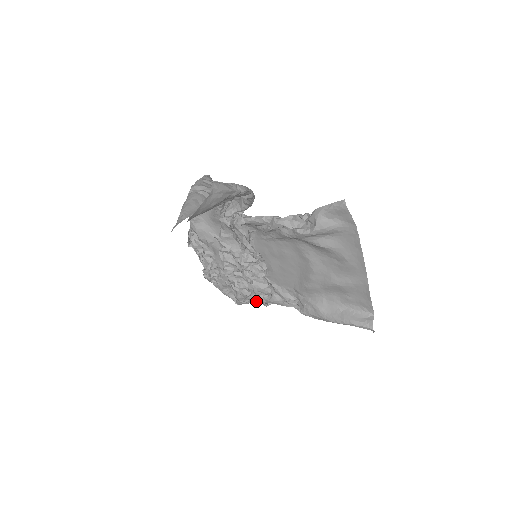
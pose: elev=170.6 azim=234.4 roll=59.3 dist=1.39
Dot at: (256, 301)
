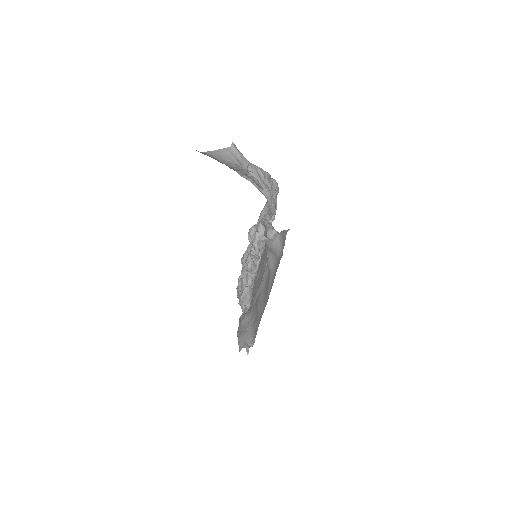
Dot at: occluded
